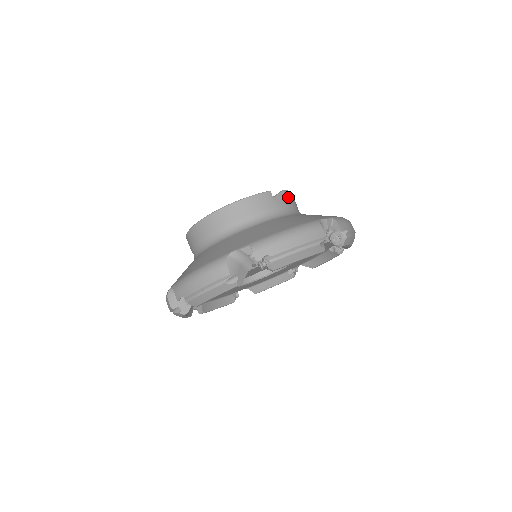
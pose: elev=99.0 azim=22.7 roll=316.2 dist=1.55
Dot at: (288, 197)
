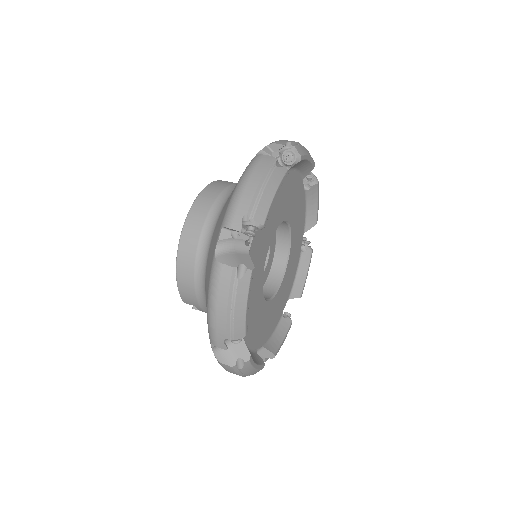
Dot at: occluded
